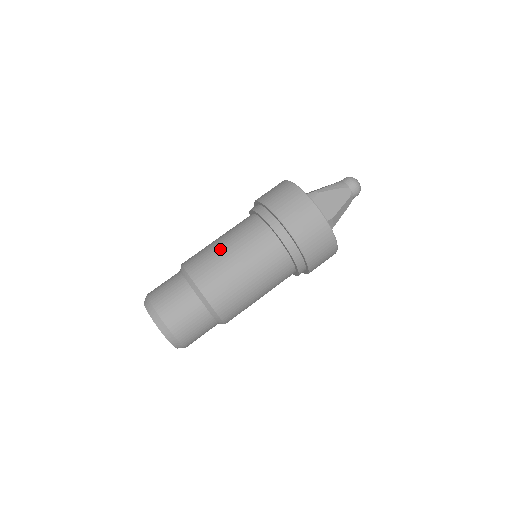
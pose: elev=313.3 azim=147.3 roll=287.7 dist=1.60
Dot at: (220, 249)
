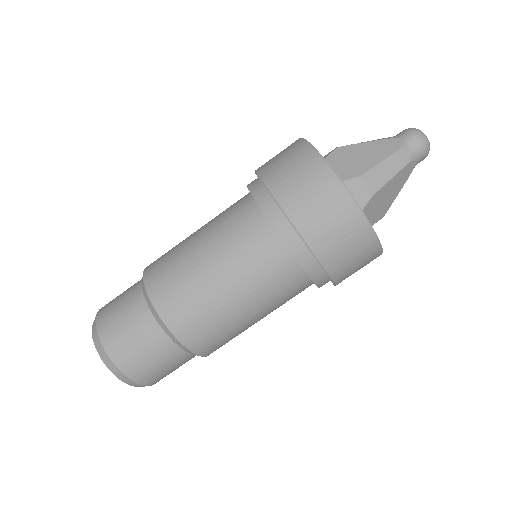
Dot at: (191, 234)
